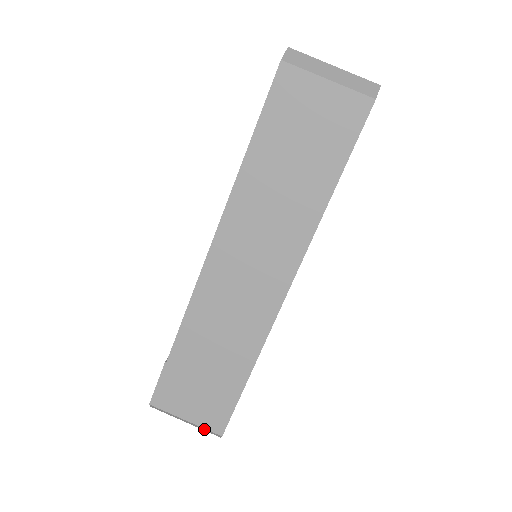
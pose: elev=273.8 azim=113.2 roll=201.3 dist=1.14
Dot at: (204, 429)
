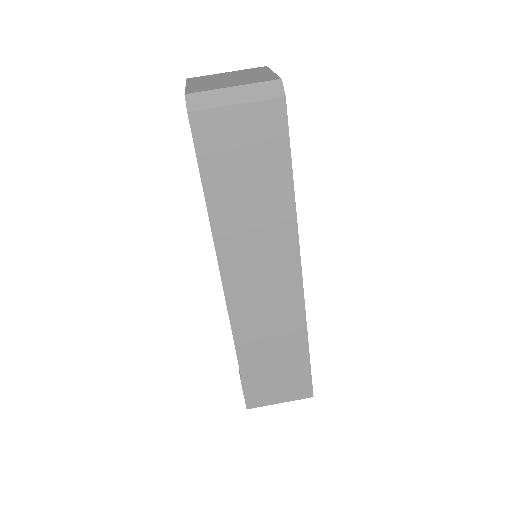
Dot at: occluded
